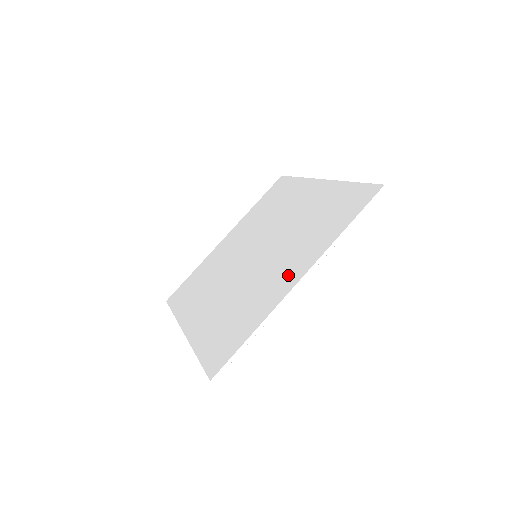
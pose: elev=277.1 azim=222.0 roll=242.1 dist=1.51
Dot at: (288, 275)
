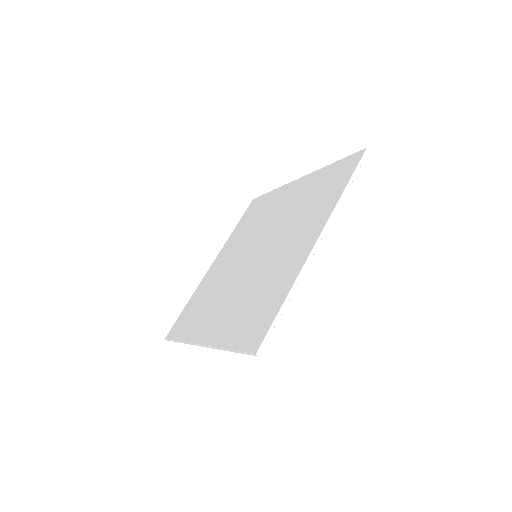
Dot at: (302, 244)
